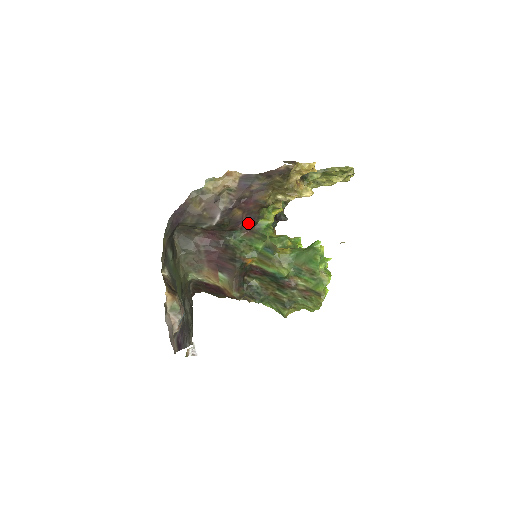
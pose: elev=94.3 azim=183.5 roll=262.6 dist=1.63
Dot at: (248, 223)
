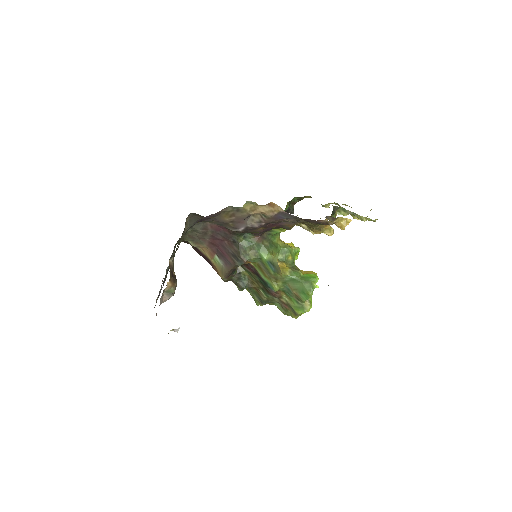
Dot at: (263, 231)
